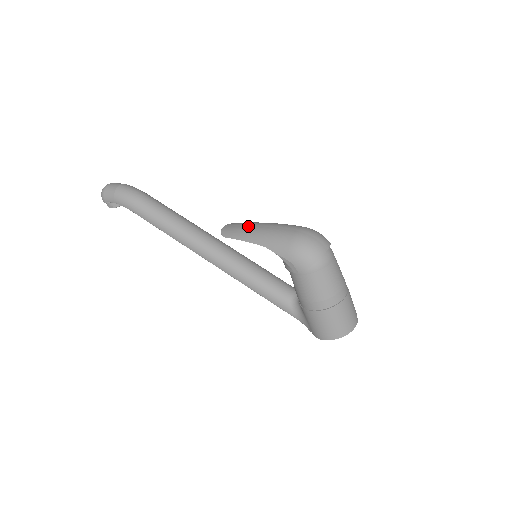
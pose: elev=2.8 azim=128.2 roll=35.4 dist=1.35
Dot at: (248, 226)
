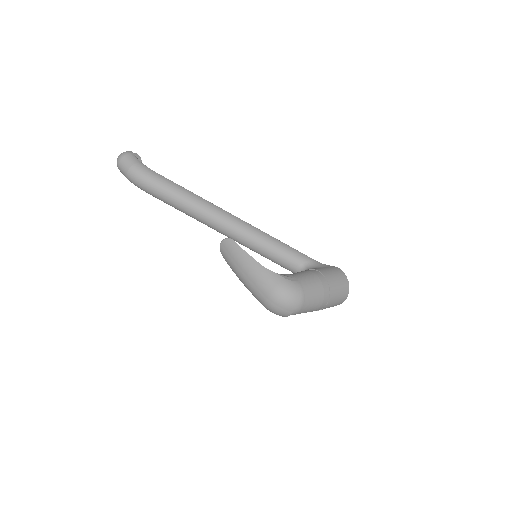
Dot at: (235, 264)
